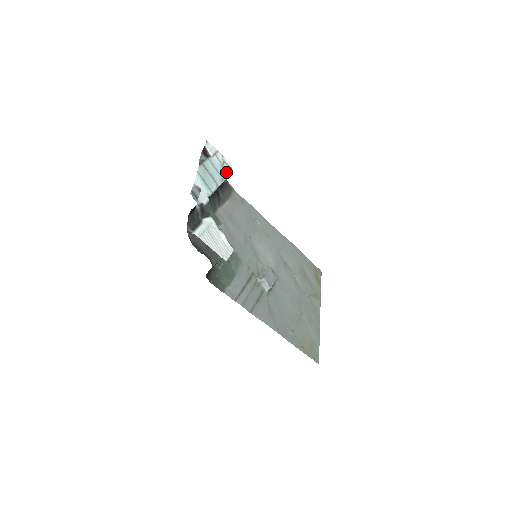
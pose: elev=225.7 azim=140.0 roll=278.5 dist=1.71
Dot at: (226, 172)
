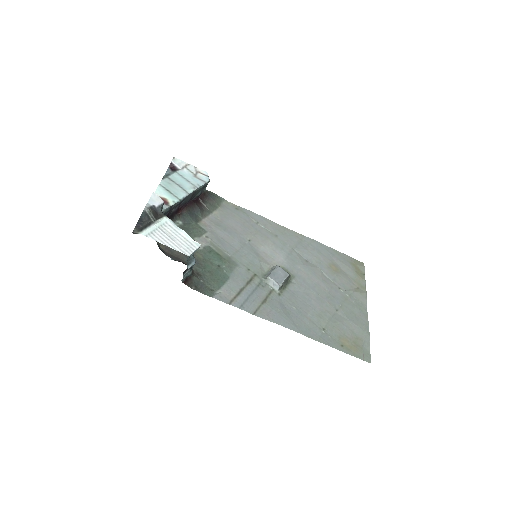
Dot at: (200, 180)
